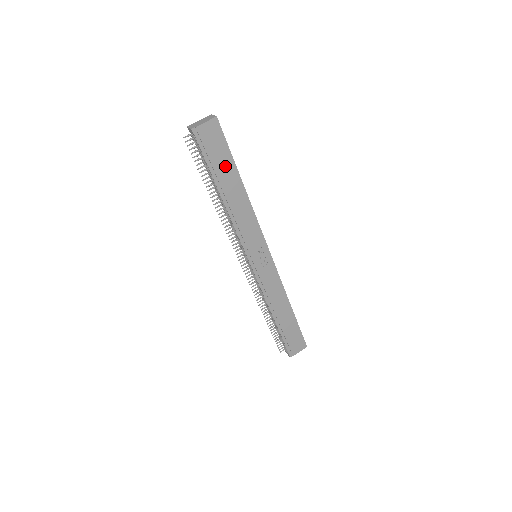
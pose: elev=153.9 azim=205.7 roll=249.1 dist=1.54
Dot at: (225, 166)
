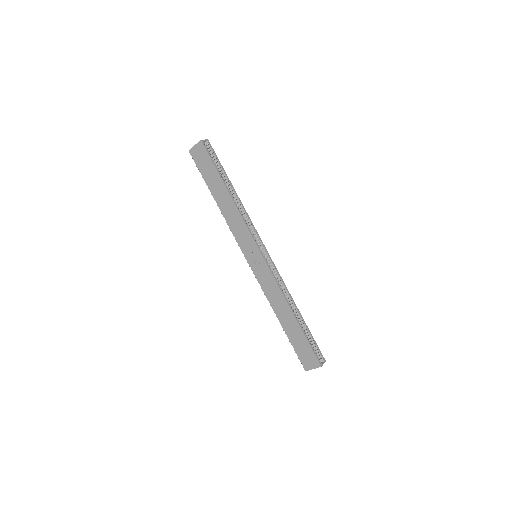
Dot at: (213, 177)
